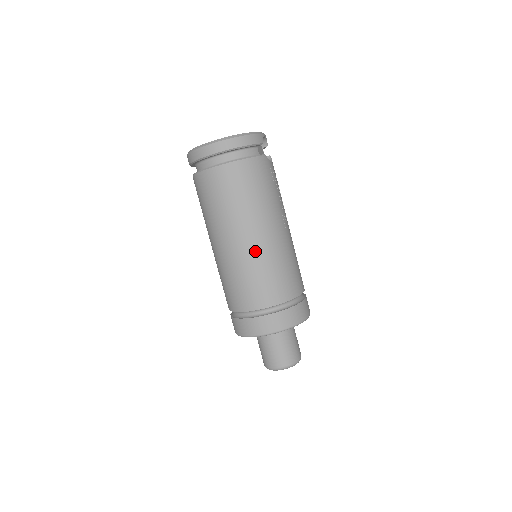
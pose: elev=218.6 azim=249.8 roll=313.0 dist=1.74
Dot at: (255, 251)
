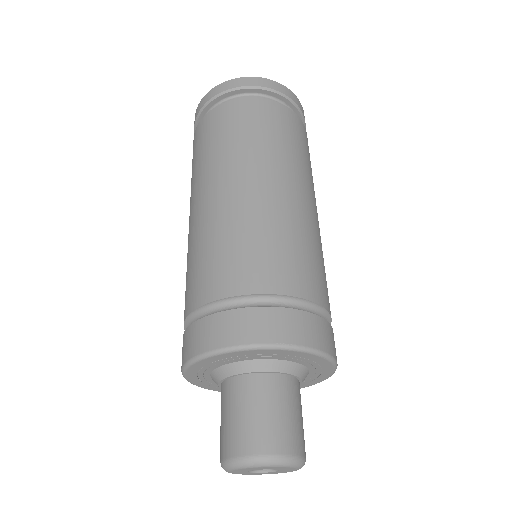
Dot at: (308, 216)
